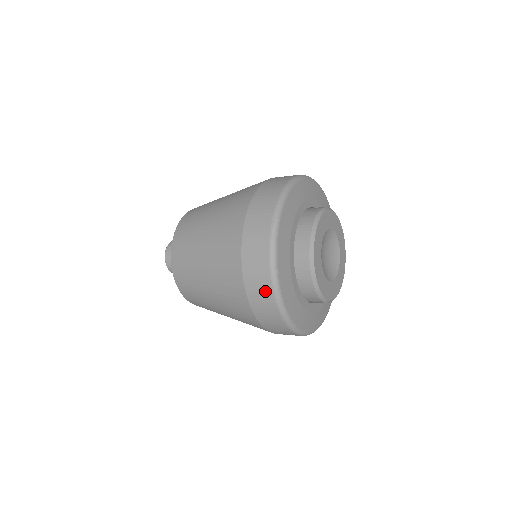
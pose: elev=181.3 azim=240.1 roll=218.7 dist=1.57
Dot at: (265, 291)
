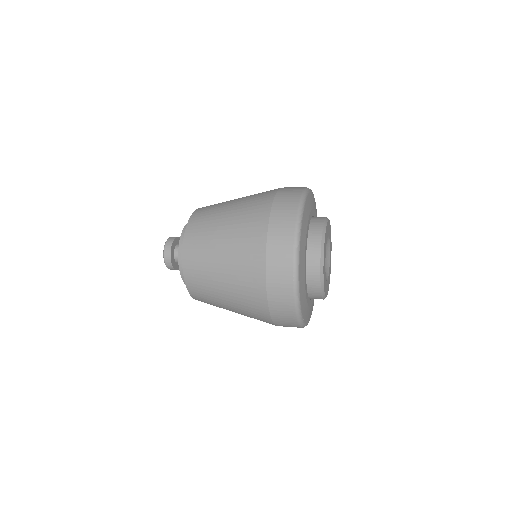
Dot at: (290, 320)
